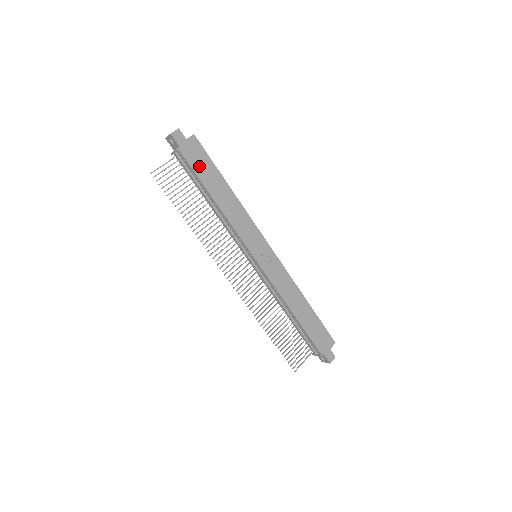
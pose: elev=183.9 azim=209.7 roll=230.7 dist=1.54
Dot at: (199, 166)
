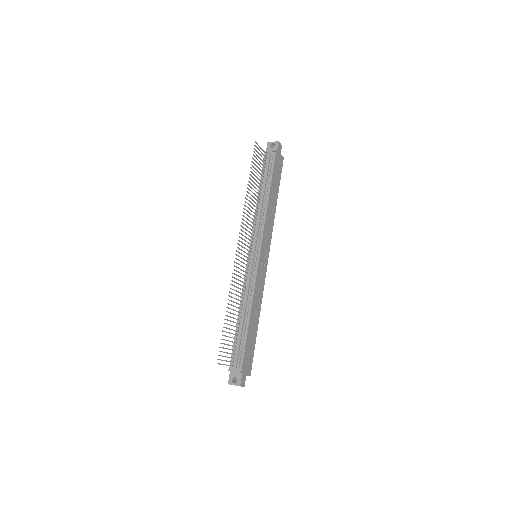
Dot at: (276, 172)
